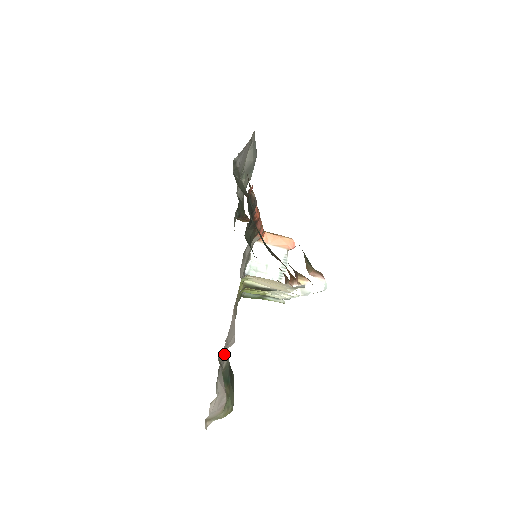
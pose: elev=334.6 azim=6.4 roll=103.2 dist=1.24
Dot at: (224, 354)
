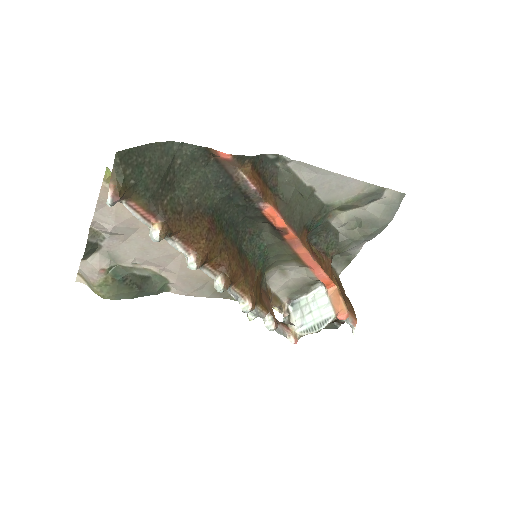
Dot at: (127, 254)
